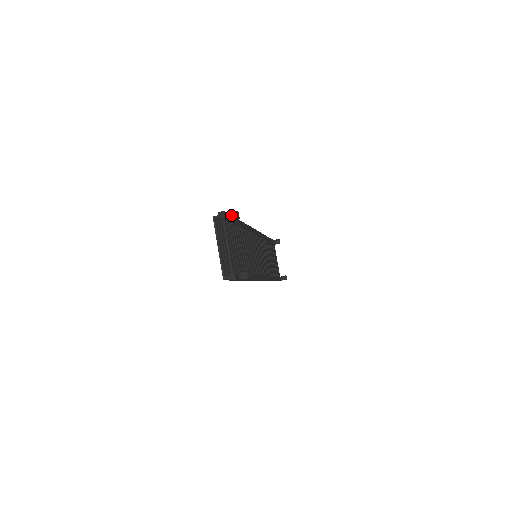
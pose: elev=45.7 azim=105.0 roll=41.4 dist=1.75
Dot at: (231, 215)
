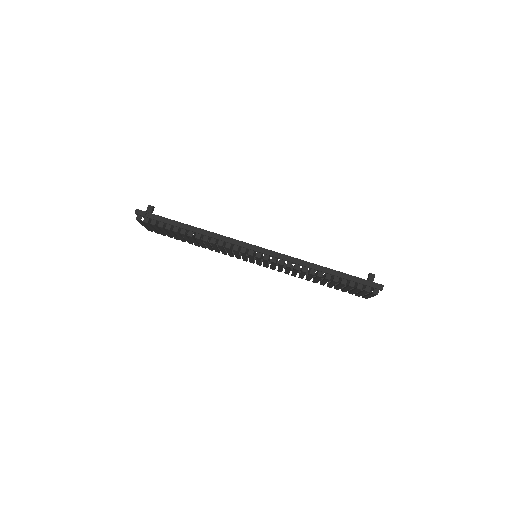
Dot at: occluded
